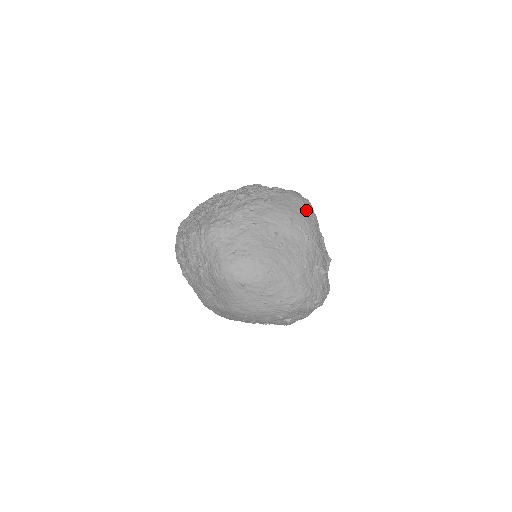
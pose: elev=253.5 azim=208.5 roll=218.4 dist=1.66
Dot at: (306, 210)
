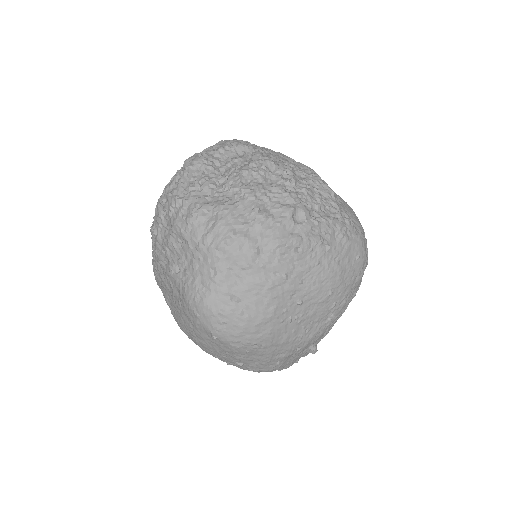
Dot at: (357, 281)
